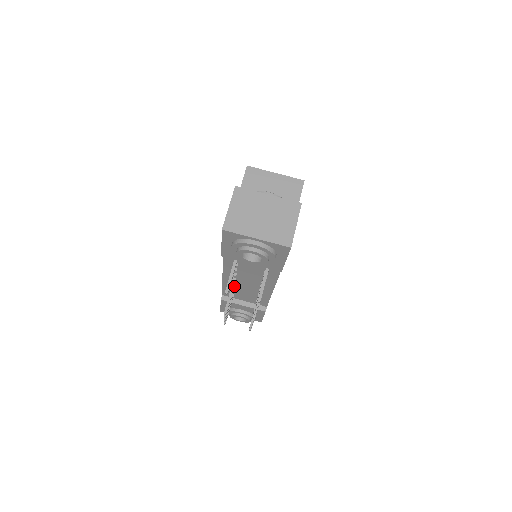
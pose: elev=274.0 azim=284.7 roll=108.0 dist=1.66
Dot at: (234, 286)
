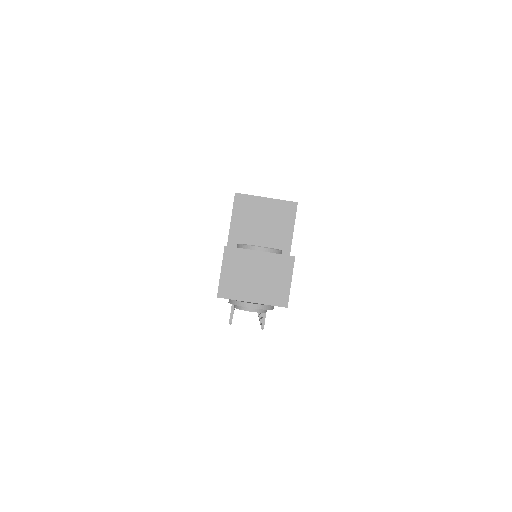
Dot at: occluded
